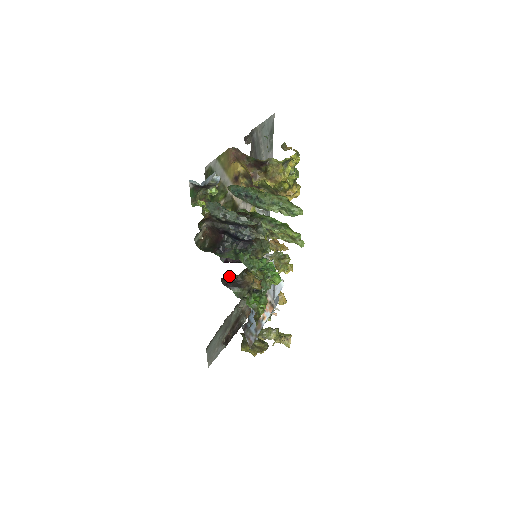
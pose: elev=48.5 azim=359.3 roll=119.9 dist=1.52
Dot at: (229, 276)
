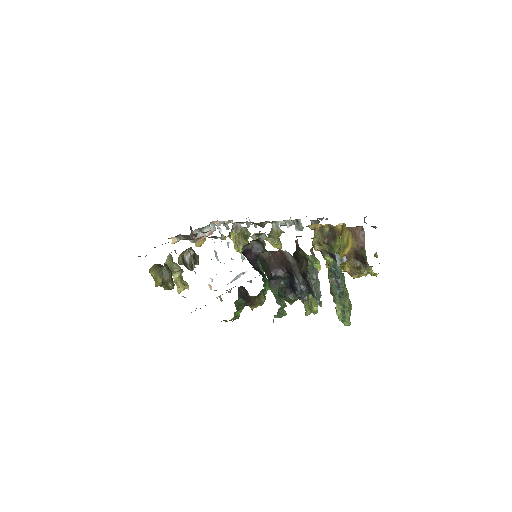
Dot at: occluded
